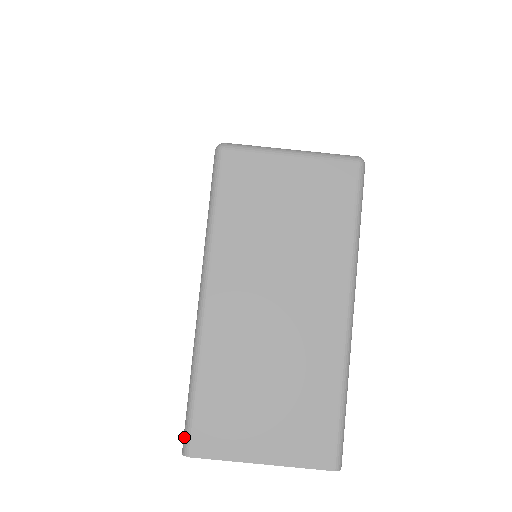
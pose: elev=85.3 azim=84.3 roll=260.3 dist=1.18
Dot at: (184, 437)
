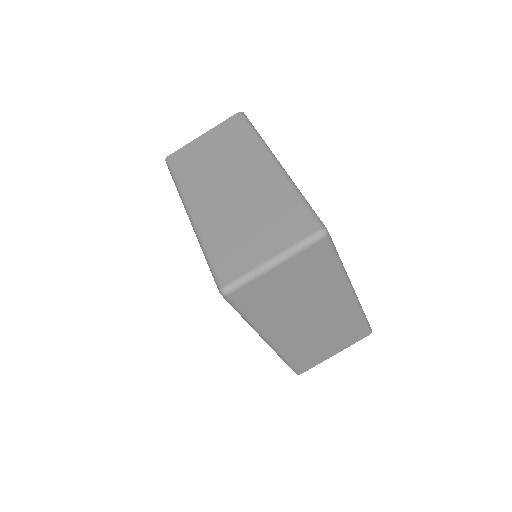
Dot at: occluded
